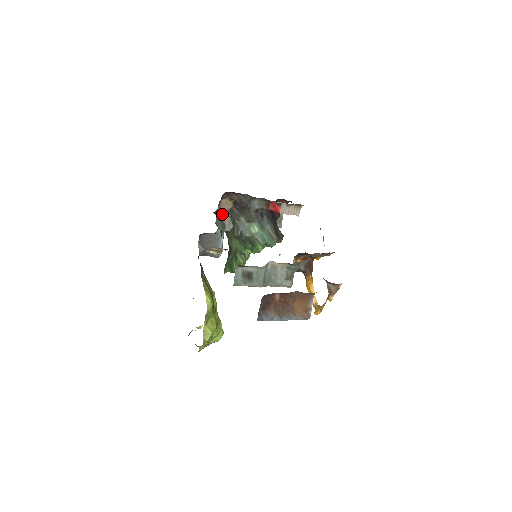
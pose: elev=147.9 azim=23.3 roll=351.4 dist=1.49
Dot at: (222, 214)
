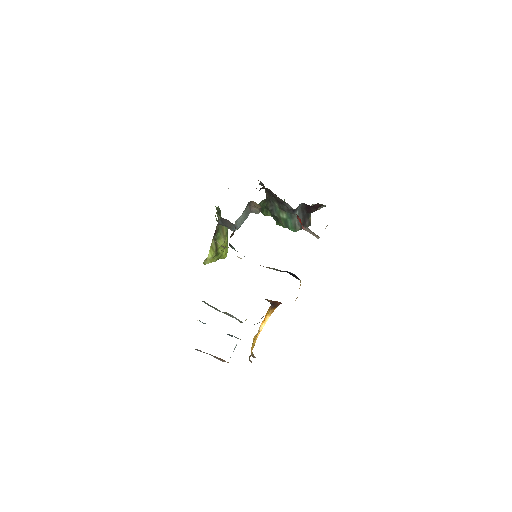
Dot at: (251, 205)
